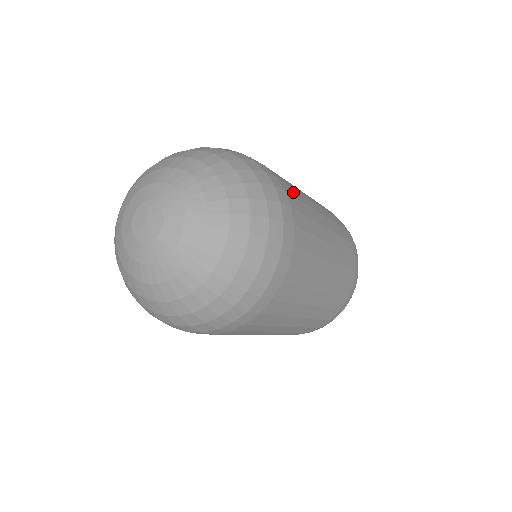
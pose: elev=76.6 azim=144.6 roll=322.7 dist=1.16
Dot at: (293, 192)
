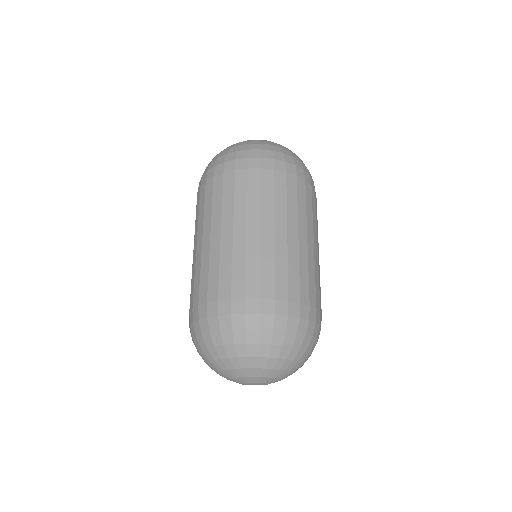
Dot at: (320, 295)
